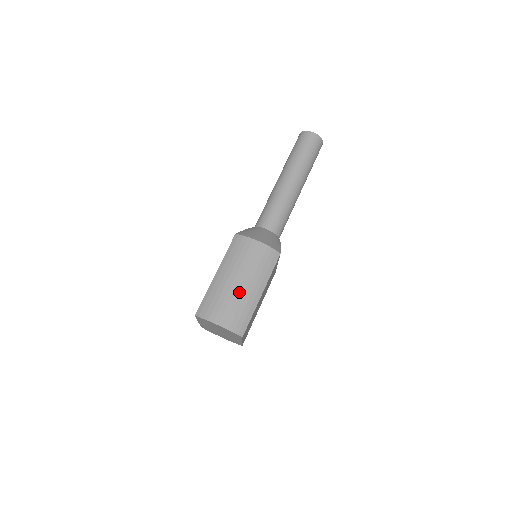
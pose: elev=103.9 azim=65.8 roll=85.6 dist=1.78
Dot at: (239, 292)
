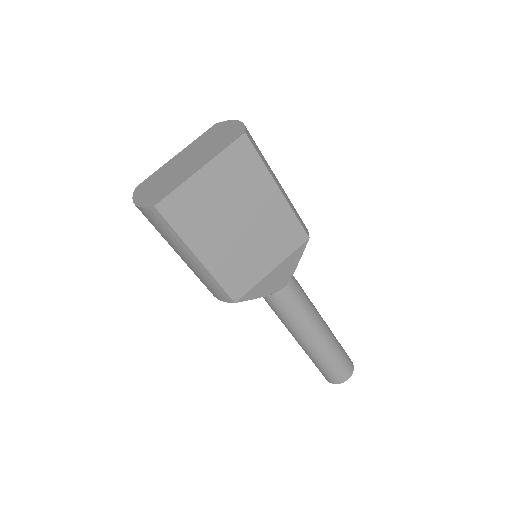
Dot at: occluded
